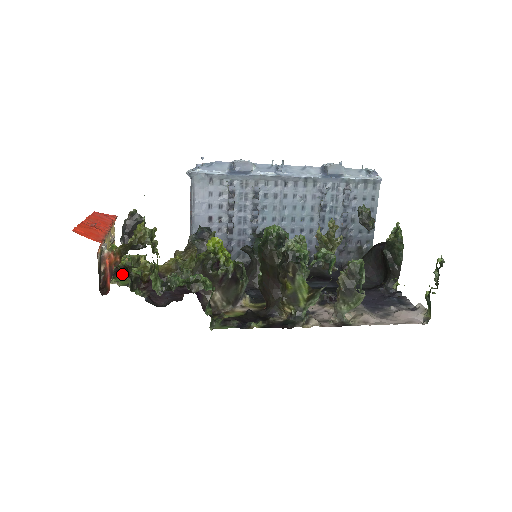
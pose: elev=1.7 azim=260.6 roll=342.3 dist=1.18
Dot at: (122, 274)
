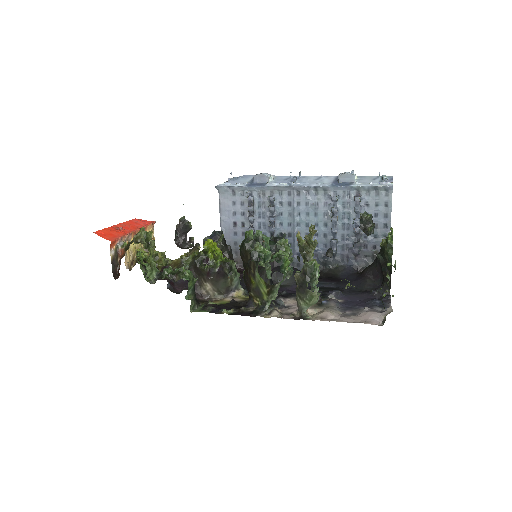
Dot at: occluded
